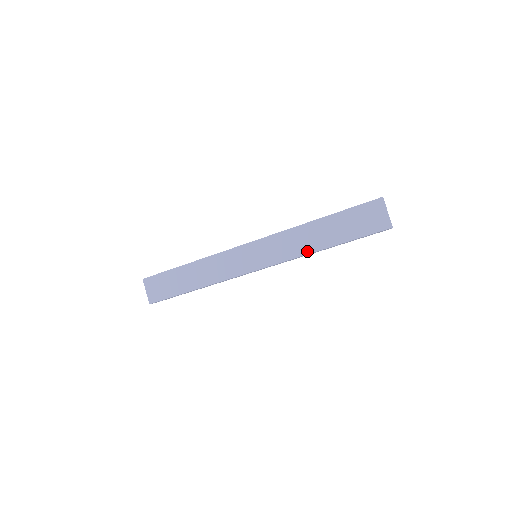
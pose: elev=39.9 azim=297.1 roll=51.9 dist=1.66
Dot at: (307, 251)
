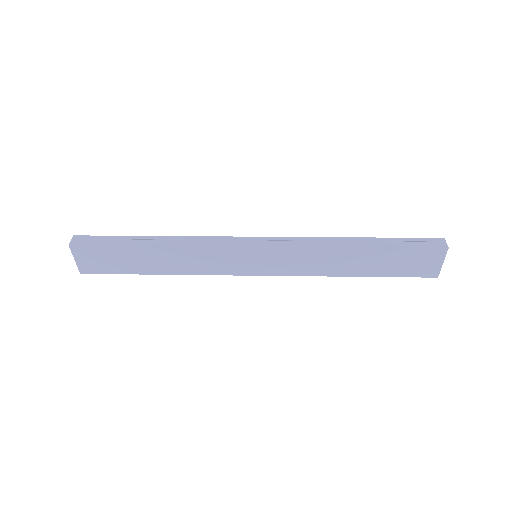
Dot at: (328, 273)
